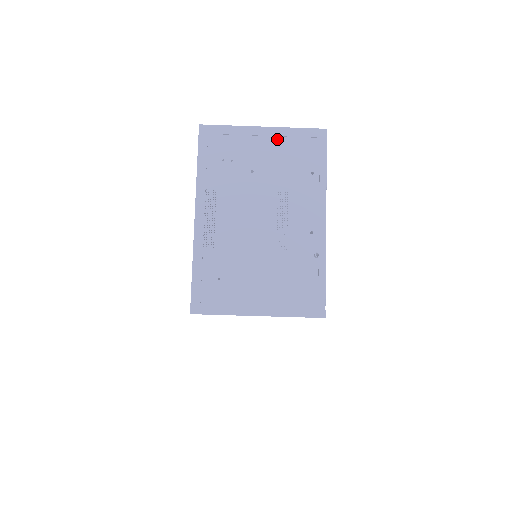
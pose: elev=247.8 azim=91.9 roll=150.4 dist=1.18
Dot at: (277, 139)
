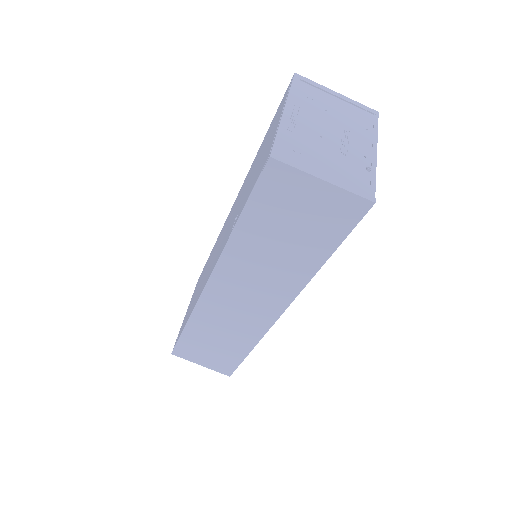
Dot at: (345, 104)
